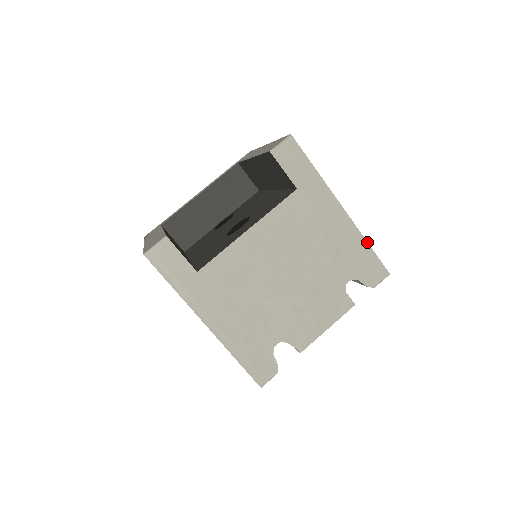
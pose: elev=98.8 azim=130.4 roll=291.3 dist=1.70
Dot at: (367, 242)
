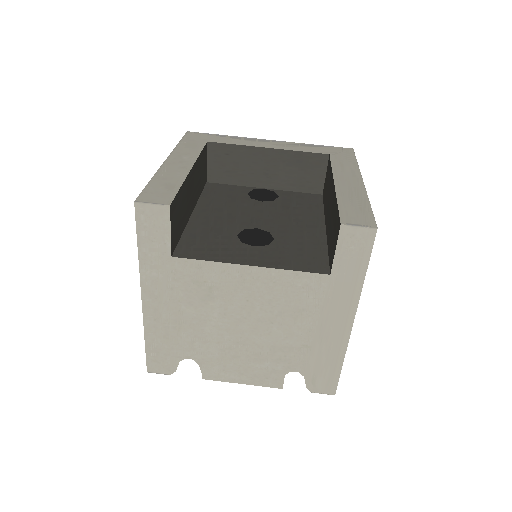
Dot at: (343, 361)
